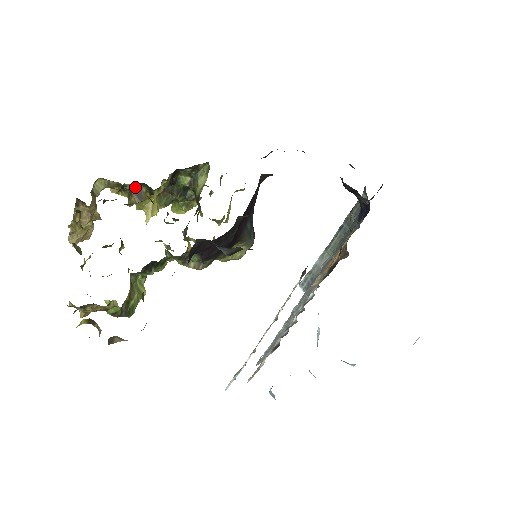
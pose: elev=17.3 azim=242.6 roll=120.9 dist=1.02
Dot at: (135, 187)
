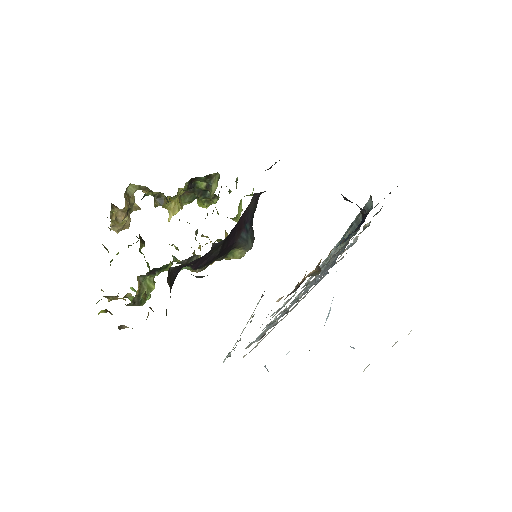
Dot at: (157, 194)
